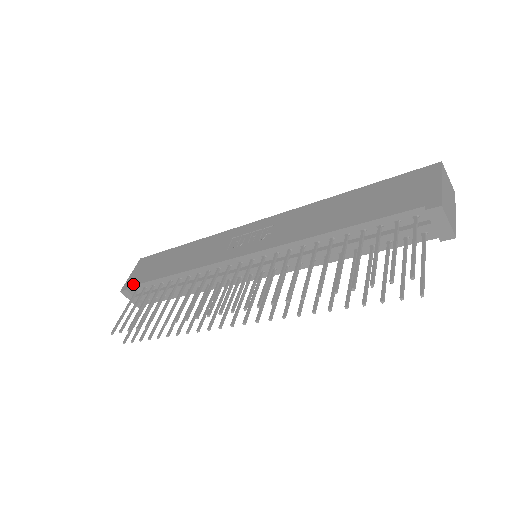
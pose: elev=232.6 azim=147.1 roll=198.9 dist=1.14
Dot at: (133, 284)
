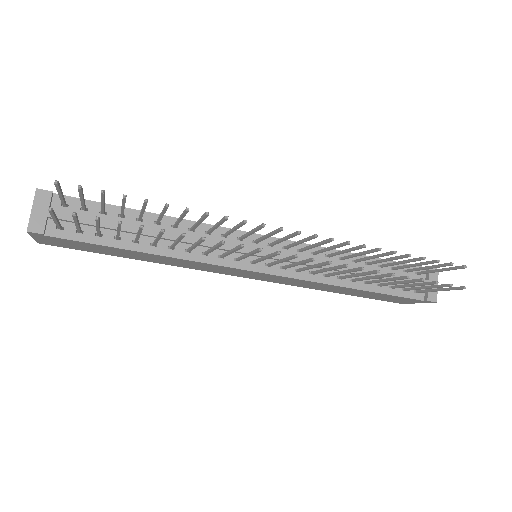
Dot at: occluded
